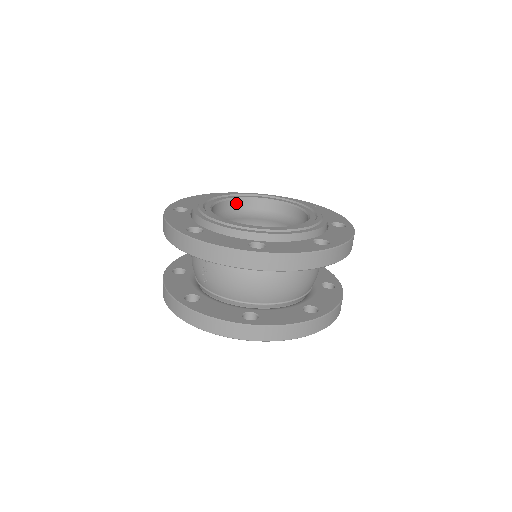
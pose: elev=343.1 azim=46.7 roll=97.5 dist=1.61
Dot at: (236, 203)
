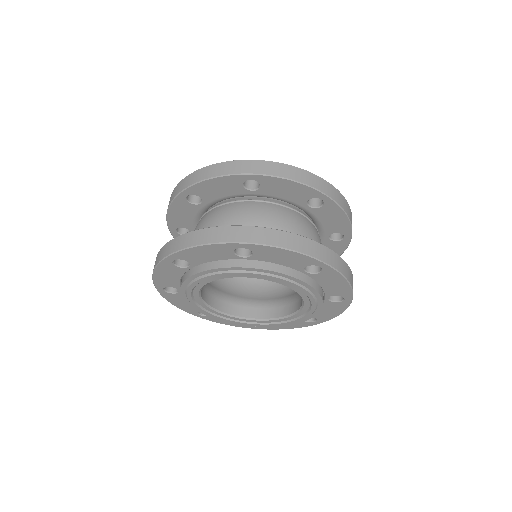
Dot at: occluded
